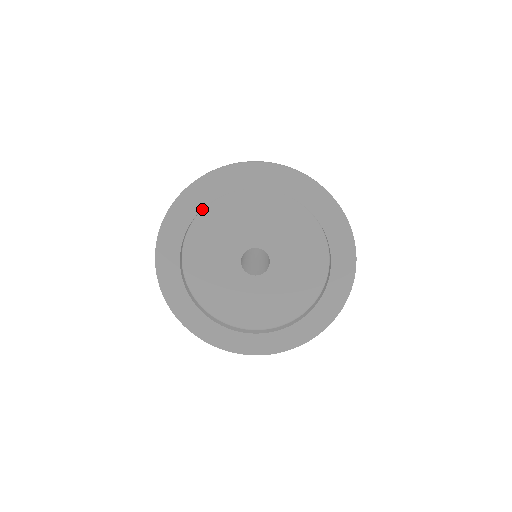
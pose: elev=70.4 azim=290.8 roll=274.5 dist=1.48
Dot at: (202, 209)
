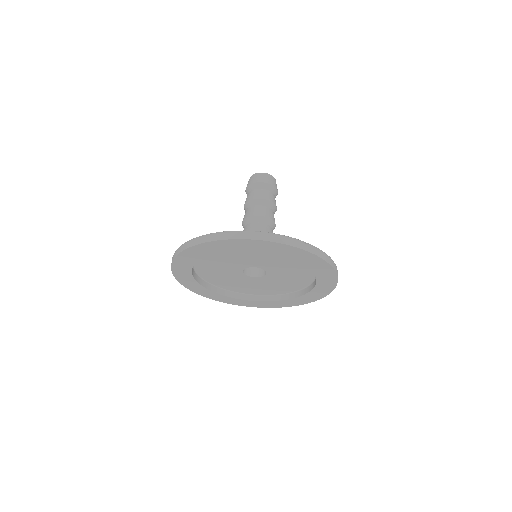
Dot at: occluded
